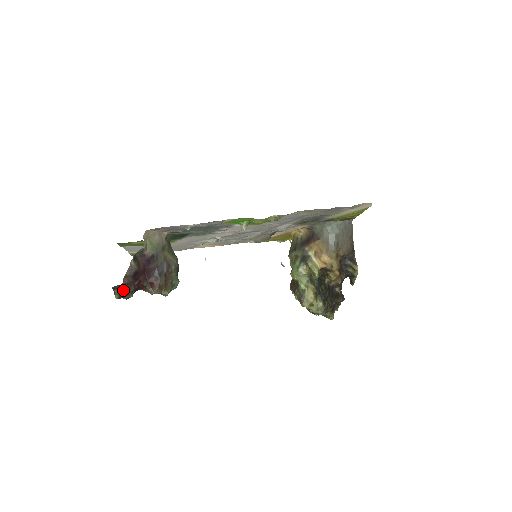
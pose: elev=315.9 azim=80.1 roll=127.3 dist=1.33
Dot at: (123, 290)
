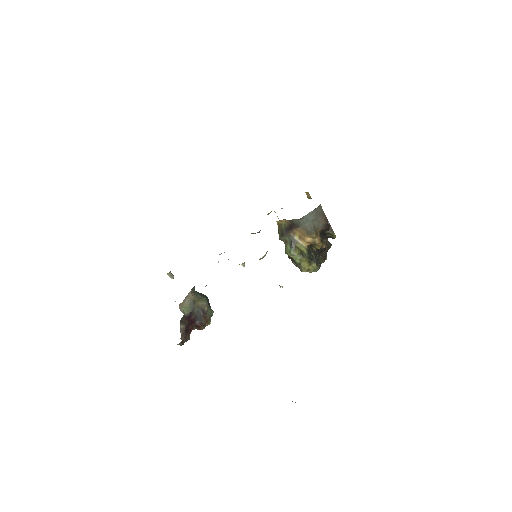
Dot at: (183, 340)
